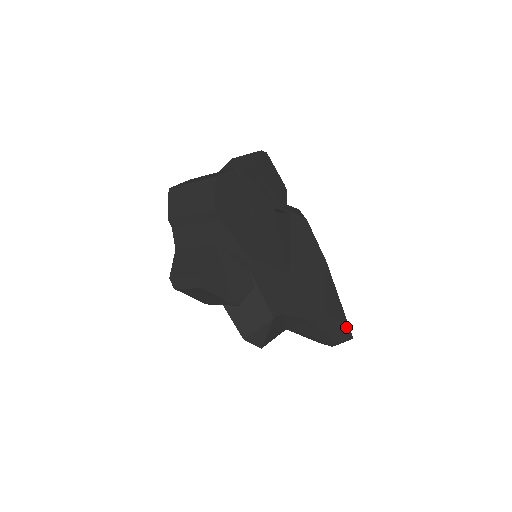
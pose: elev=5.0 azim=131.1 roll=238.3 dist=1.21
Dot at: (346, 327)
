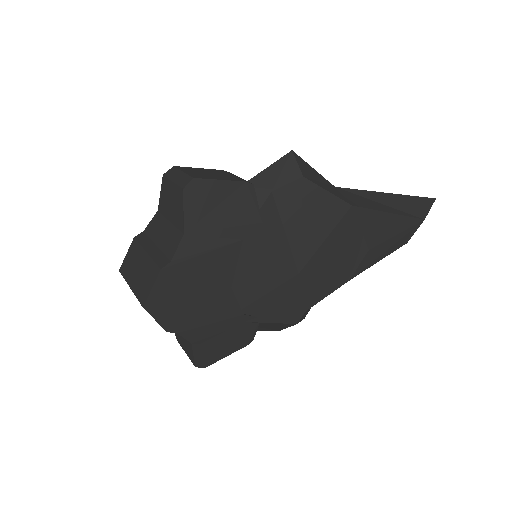
Dot at: (411, 224)
